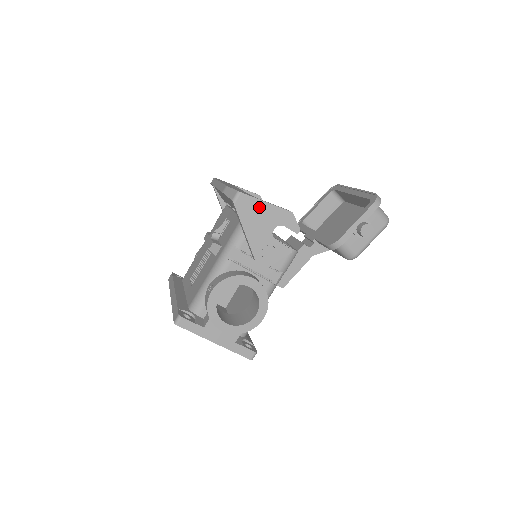
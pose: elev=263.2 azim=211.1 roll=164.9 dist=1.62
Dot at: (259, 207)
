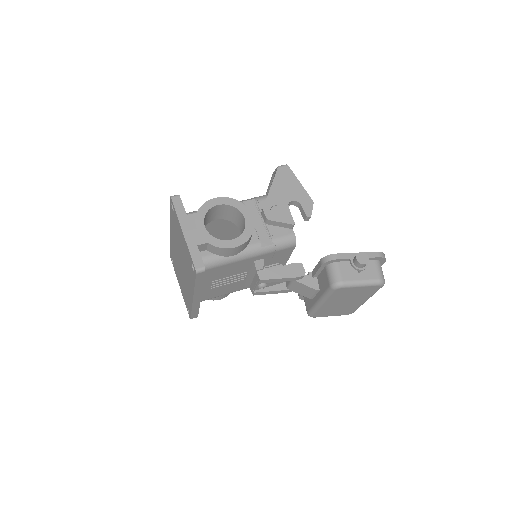
Dot at: (293, 181)
